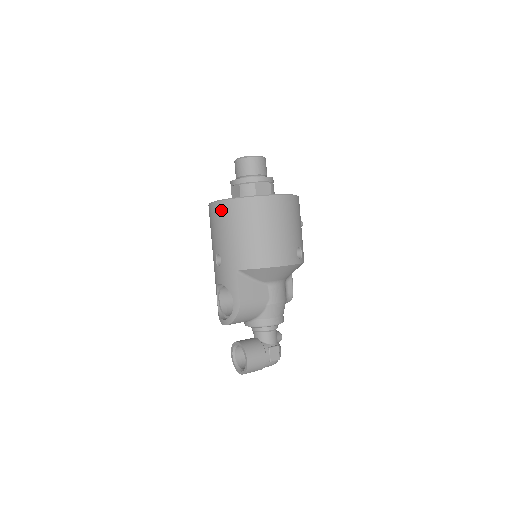
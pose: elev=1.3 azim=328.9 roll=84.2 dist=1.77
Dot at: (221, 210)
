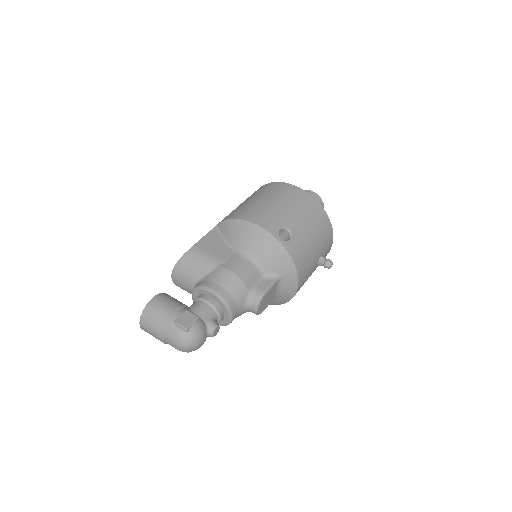
Dot at: occluded
